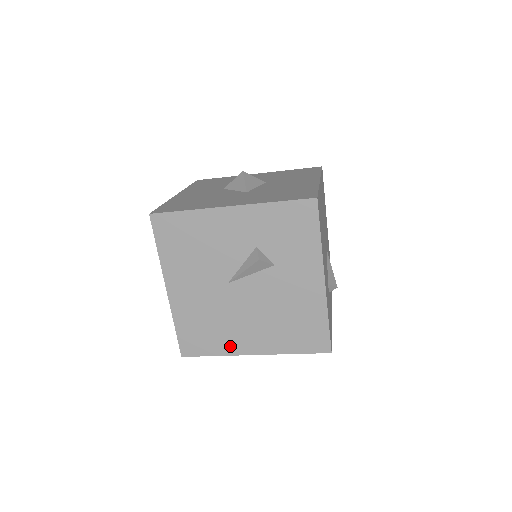
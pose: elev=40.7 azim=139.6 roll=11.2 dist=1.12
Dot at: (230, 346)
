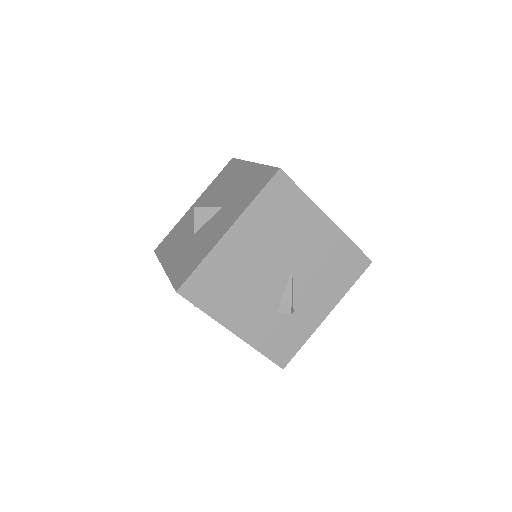
Dot at: occluded
